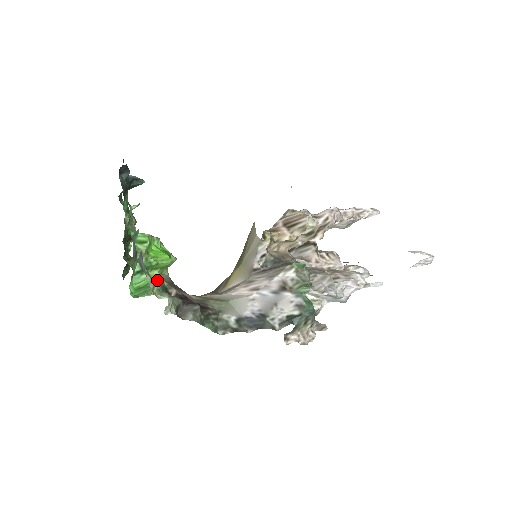
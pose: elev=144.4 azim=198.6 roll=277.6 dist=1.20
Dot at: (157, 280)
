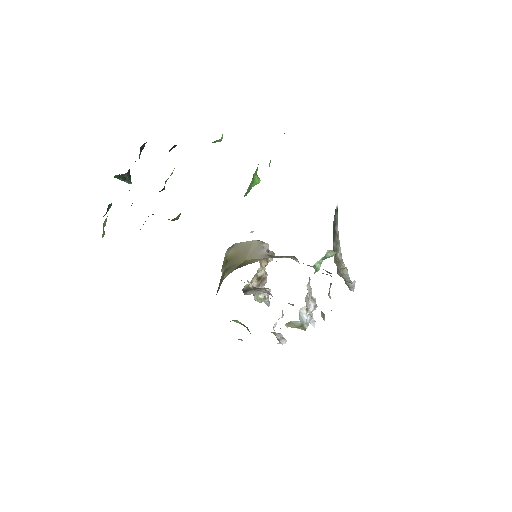
Dot at: occluded
